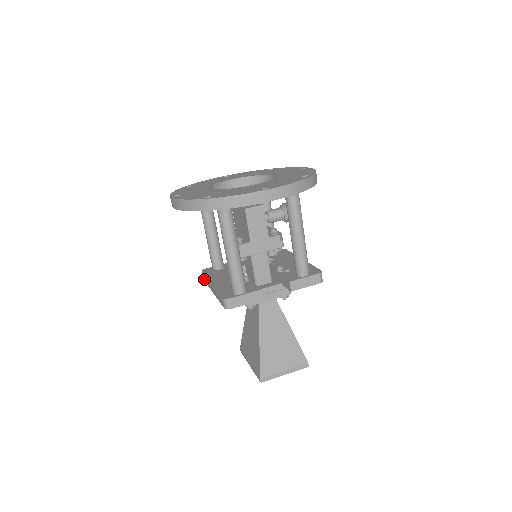
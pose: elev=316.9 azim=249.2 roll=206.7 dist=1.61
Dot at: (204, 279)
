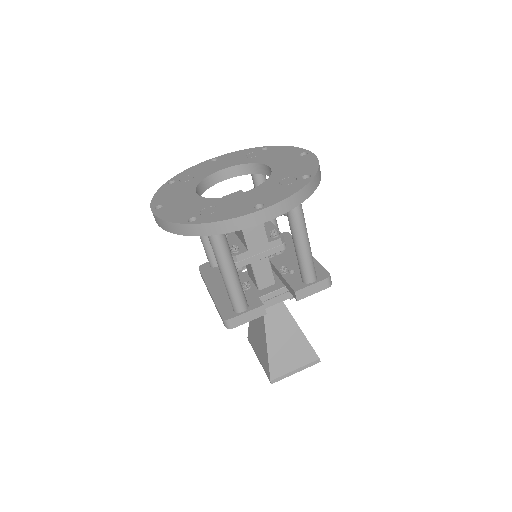
Dot at: occluded
